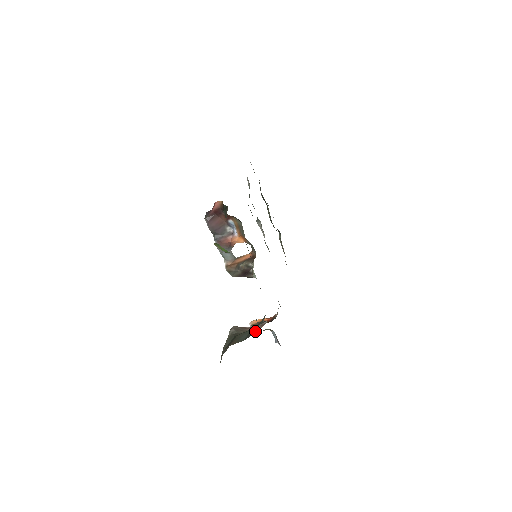
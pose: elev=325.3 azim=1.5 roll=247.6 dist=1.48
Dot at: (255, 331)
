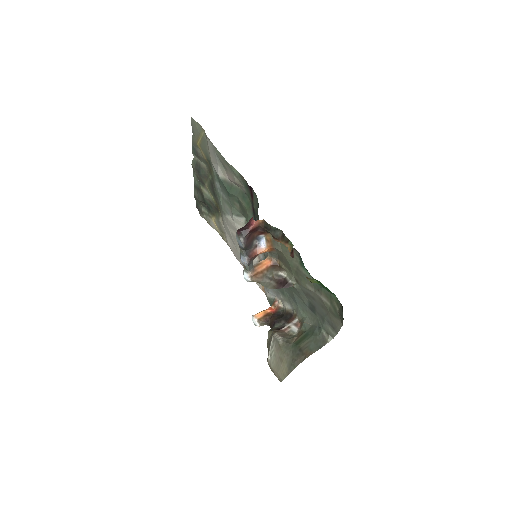
Dot at: (329, 340)
